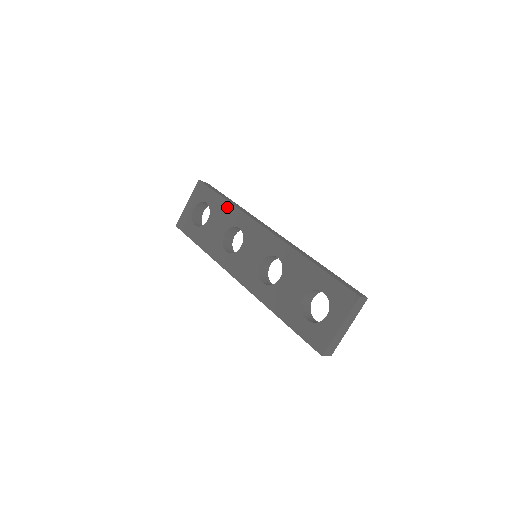
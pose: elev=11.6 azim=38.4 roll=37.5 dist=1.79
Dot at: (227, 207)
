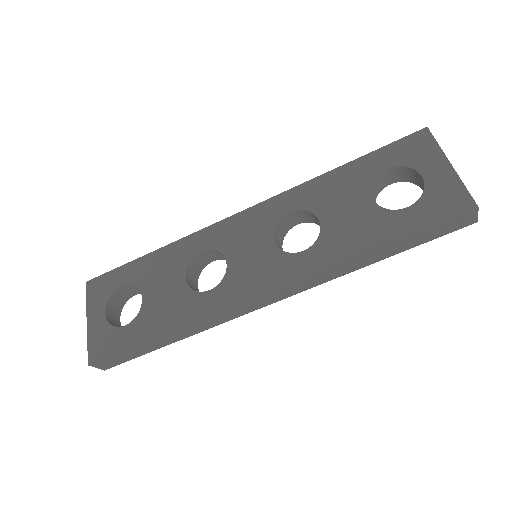
Dot at: (160, 255)
